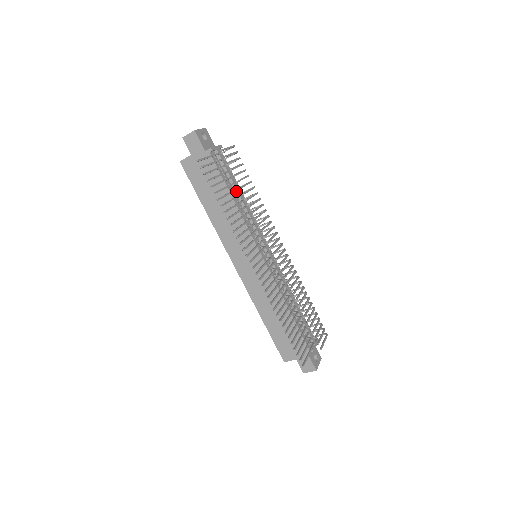
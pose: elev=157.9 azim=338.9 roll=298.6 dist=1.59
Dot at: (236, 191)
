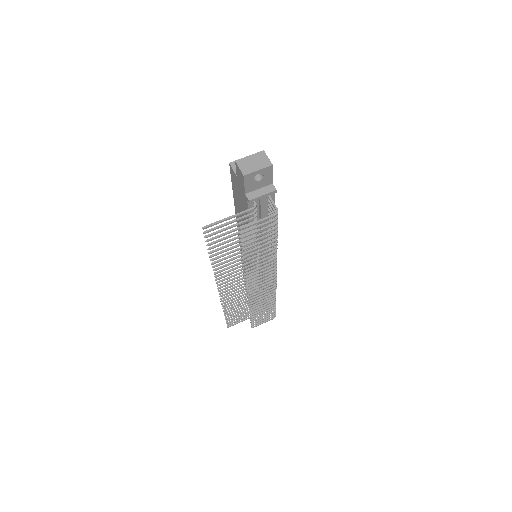
Dot at: occluded
